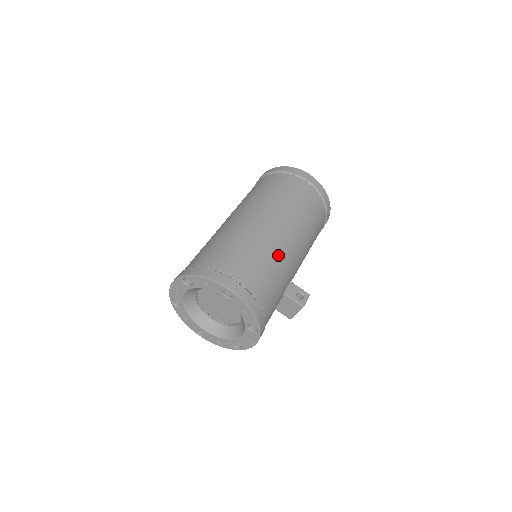
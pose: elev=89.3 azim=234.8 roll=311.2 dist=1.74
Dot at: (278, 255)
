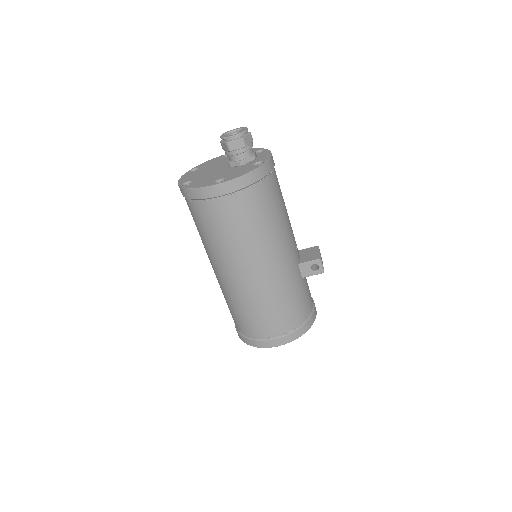
Dot at: (275, 290)
